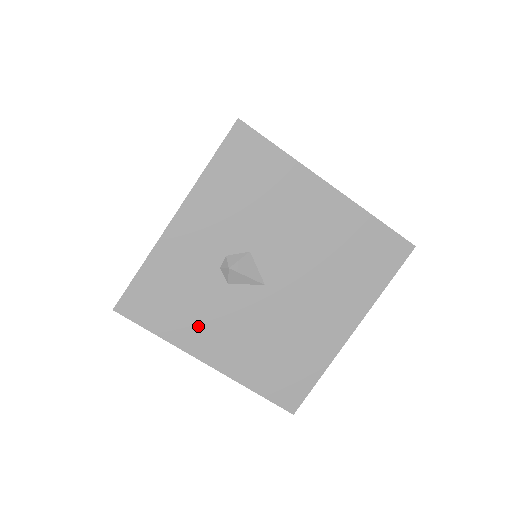
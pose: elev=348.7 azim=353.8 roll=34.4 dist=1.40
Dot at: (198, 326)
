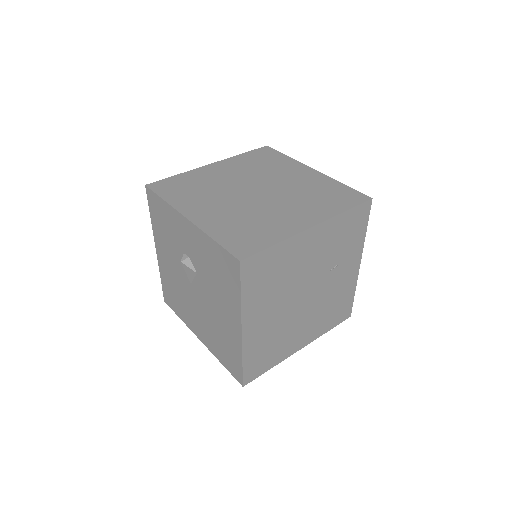
Dot at: (163, 241)
